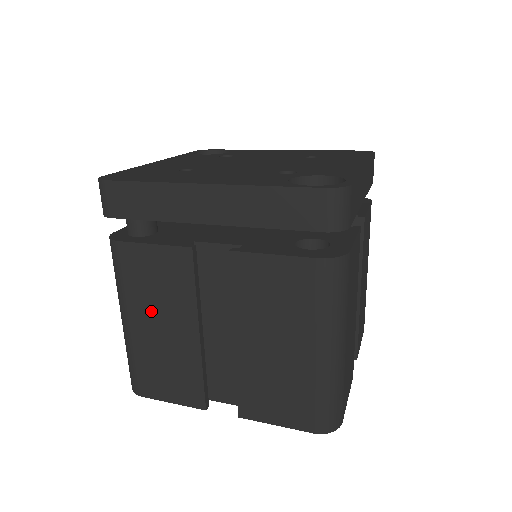
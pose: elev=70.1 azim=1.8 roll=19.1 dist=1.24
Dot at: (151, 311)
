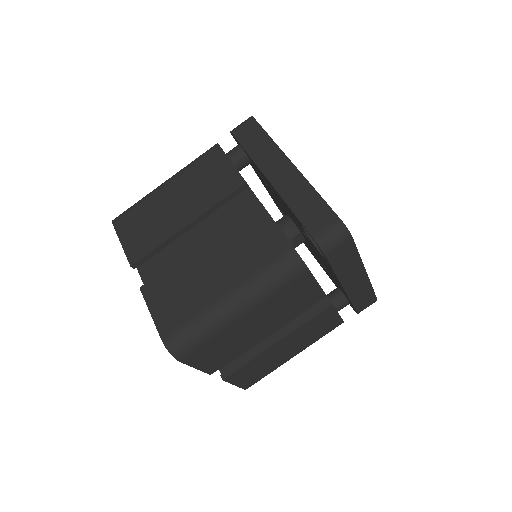
Dot at: (184, 190)
